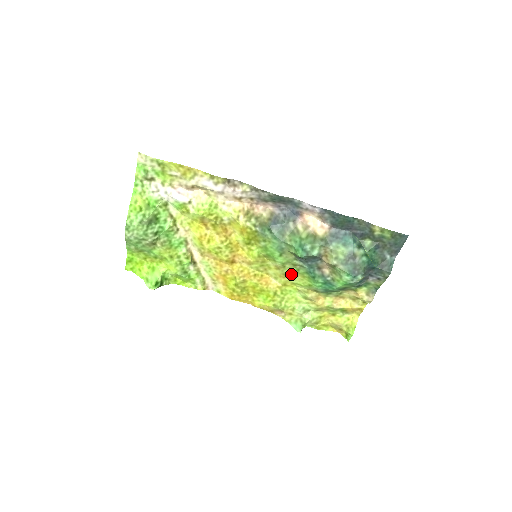
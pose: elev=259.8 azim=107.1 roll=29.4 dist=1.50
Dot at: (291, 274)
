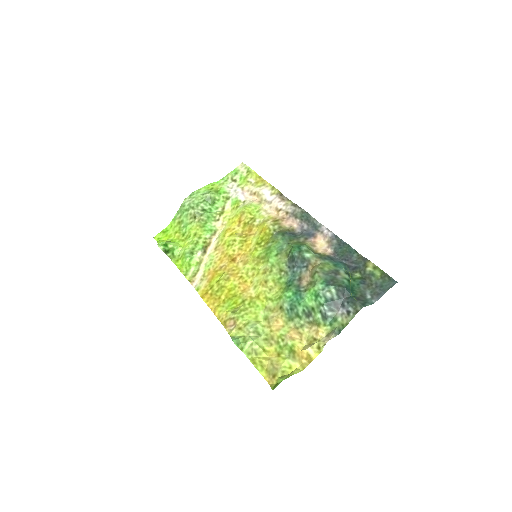
Dot at: (271, 283)
